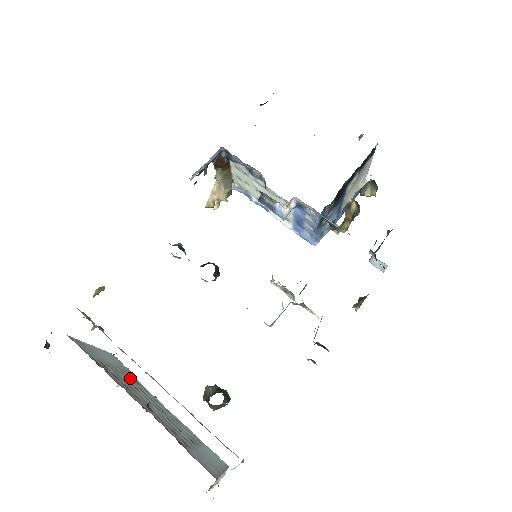
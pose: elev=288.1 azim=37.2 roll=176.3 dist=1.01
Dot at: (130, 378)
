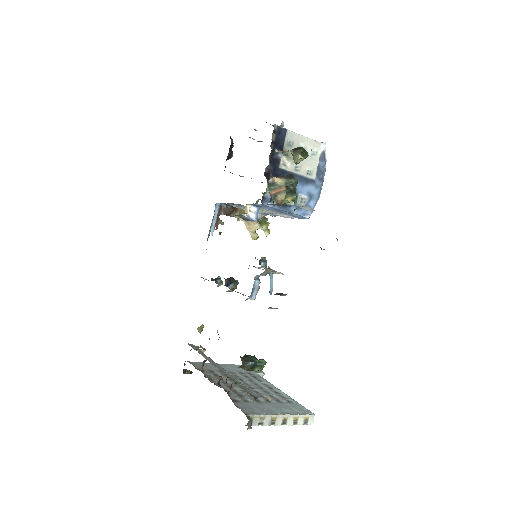
Dot at: (247, 375)
